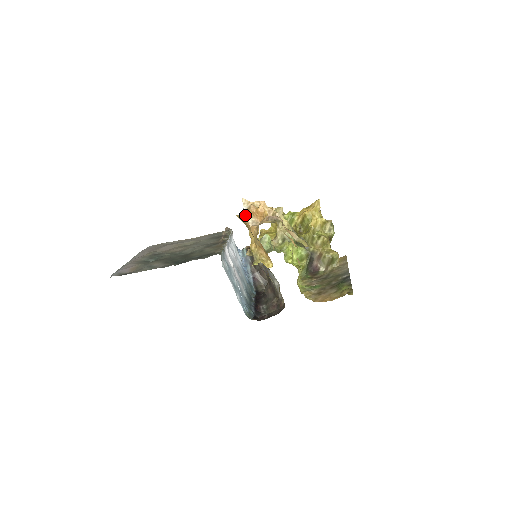
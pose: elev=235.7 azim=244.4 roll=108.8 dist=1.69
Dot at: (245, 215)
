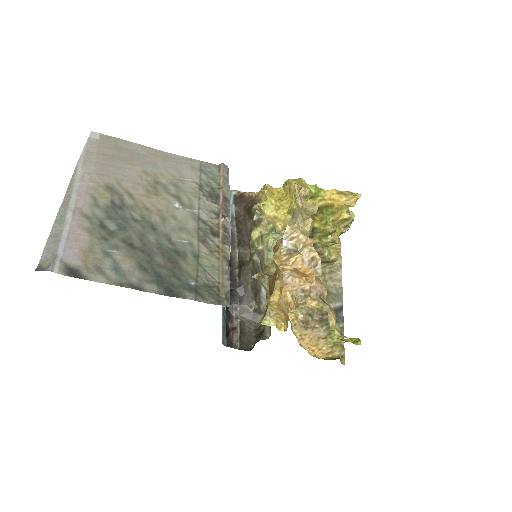
Dot at: (285, 269)
